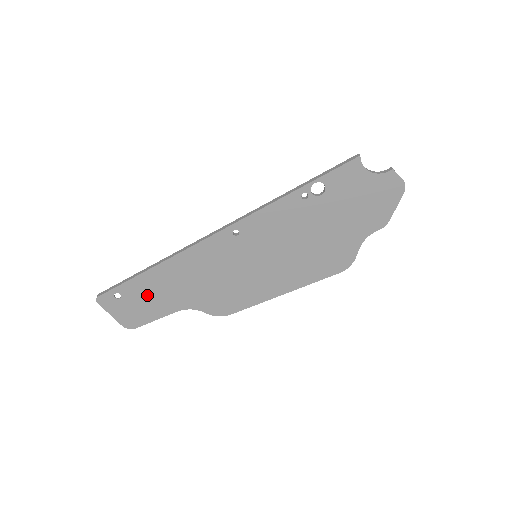
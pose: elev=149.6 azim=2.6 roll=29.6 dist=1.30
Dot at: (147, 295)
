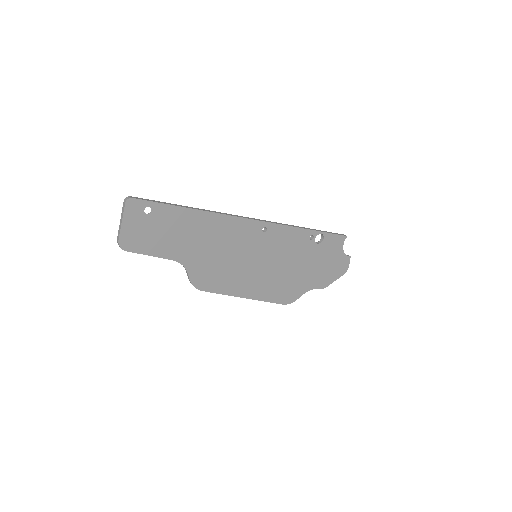
Dot at: (168, 228)
